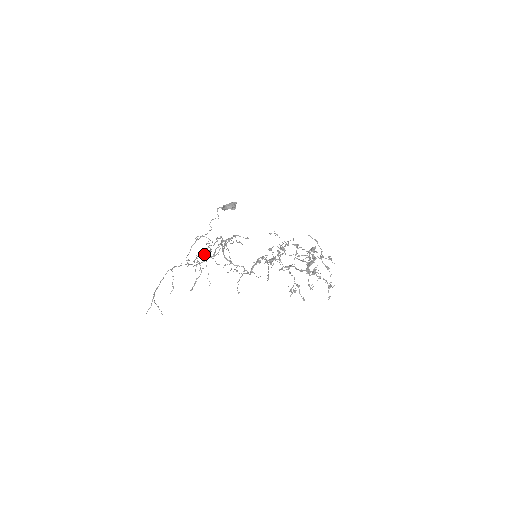
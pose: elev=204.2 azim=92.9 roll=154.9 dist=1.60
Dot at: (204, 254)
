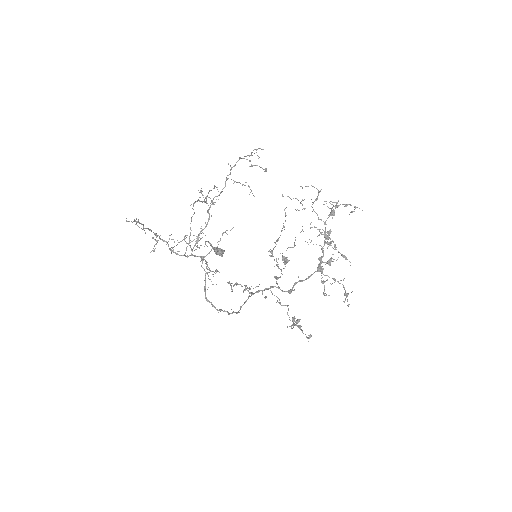
Dot at: (210, 190)
